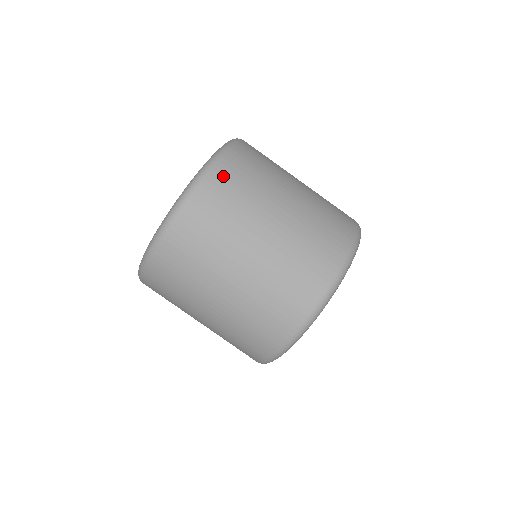
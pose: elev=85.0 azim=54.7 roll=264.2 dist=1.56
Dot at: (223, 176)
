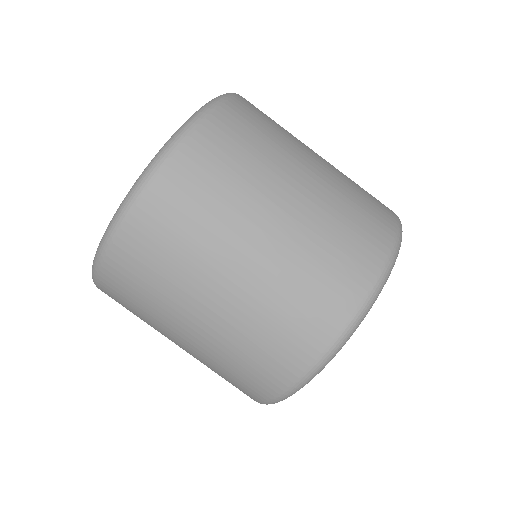
Dot at: (181, 174)
